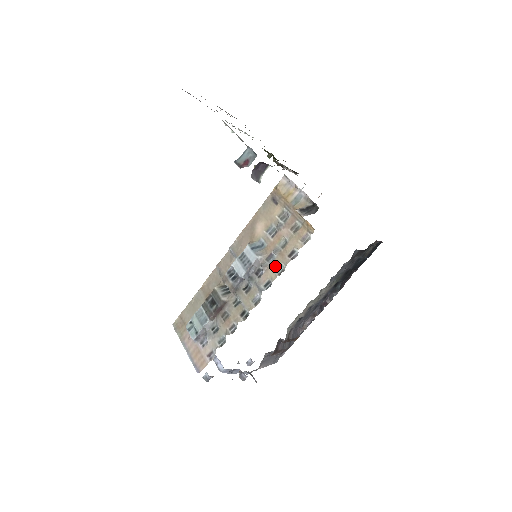
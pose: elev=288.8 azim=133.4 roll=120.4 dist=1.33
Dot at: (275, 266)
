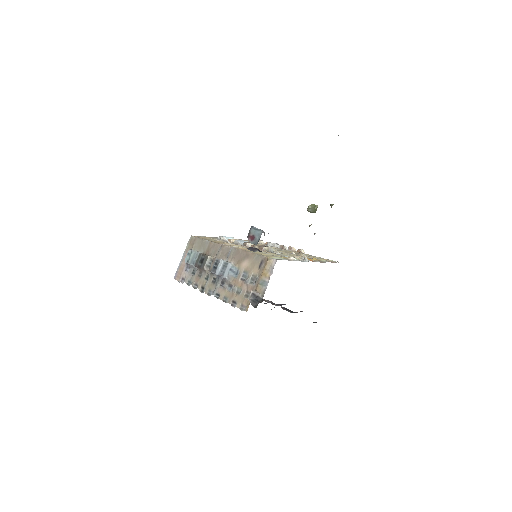
Dot at: (226, 294)
